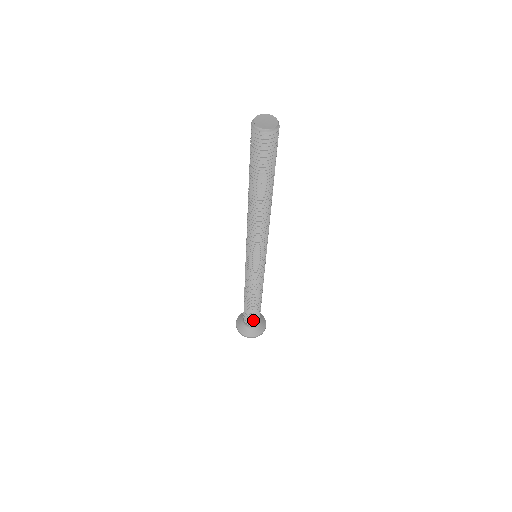
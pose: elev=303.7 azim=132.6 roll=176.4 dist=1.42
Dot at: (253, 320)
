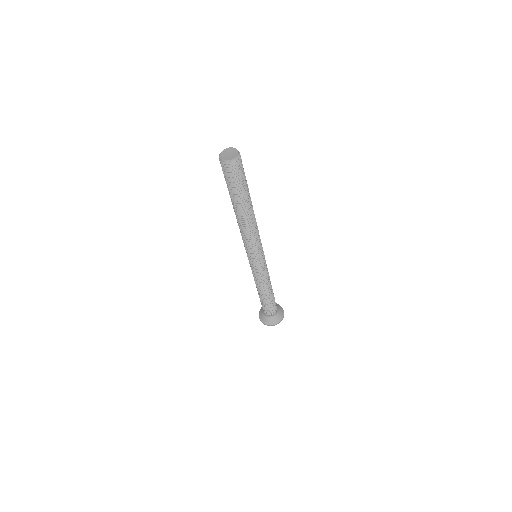
Dot at: (267, 310)
